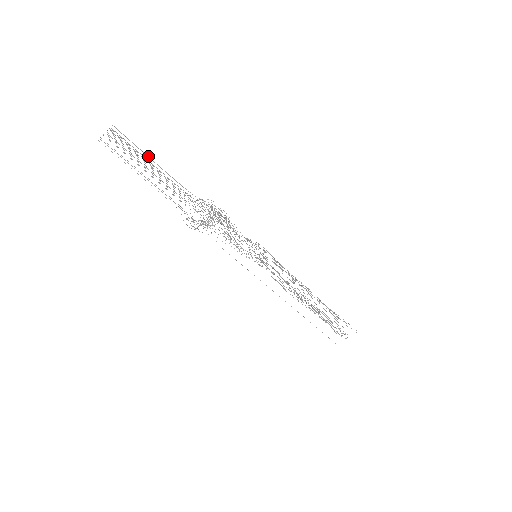
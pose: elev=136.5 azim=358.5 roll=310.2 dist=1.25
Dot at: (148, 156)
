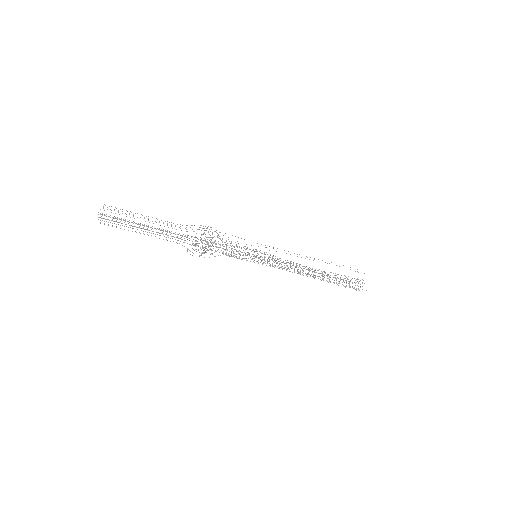
Dot at: (137, 213)
